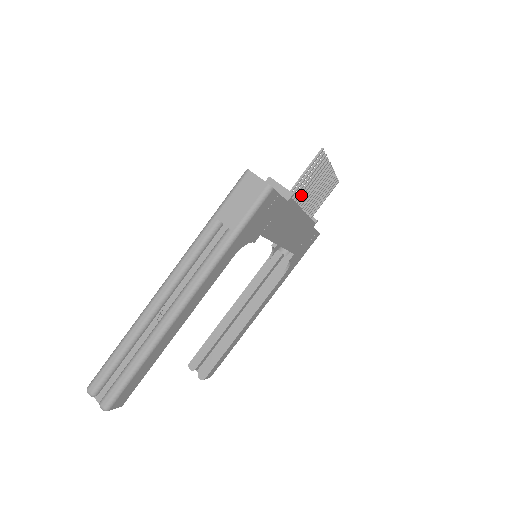
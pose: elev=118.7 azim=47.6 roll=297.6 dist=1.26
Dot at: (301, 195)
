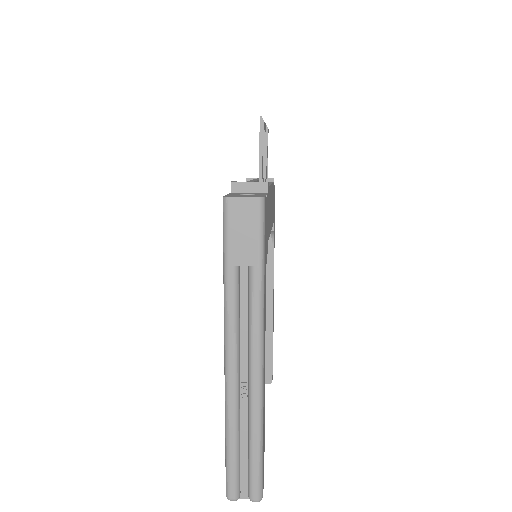
Dot at: occluded
